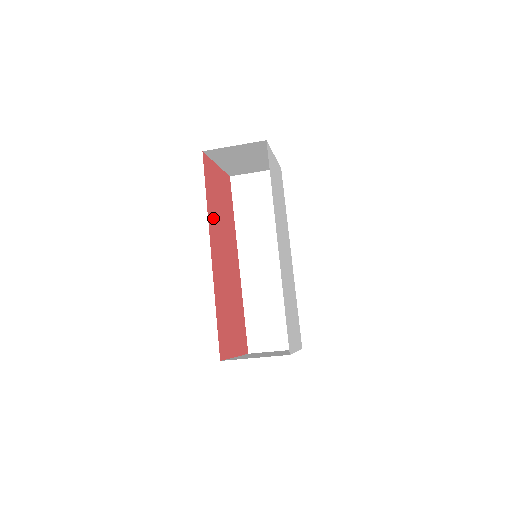
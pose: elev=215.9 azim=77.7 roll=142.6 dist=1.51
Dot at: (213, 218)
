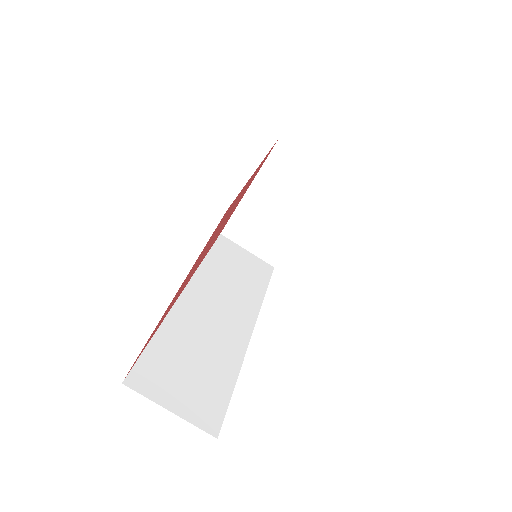
Dot at: occluded
